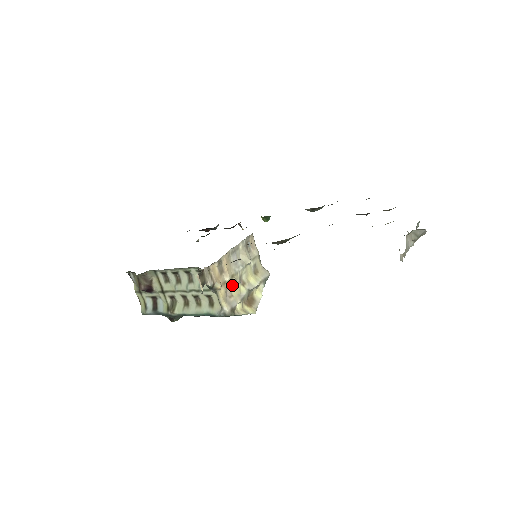
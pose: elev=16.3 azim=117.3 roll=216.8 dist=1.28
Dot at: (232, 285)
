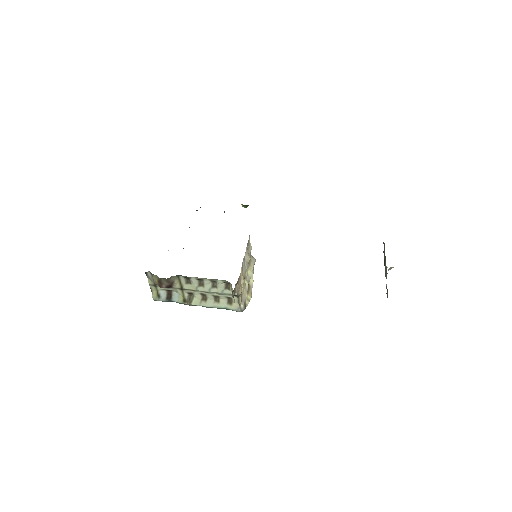
Dot at: (243, 285)
